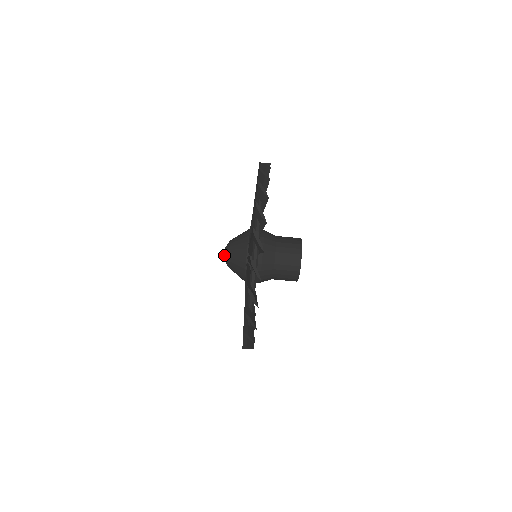
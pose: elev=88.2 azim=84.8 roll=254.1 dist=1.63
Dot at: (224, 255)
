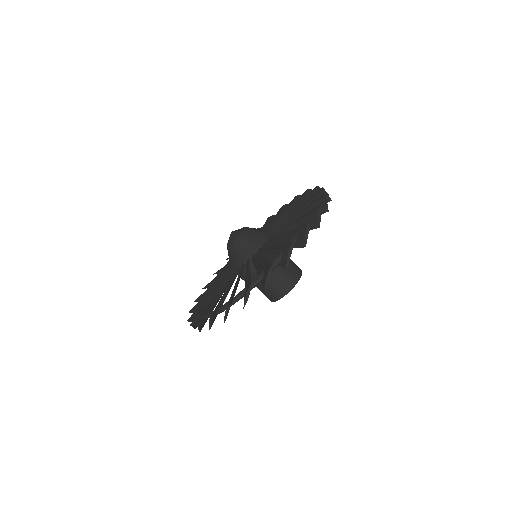
Dot at: (231, 237)
